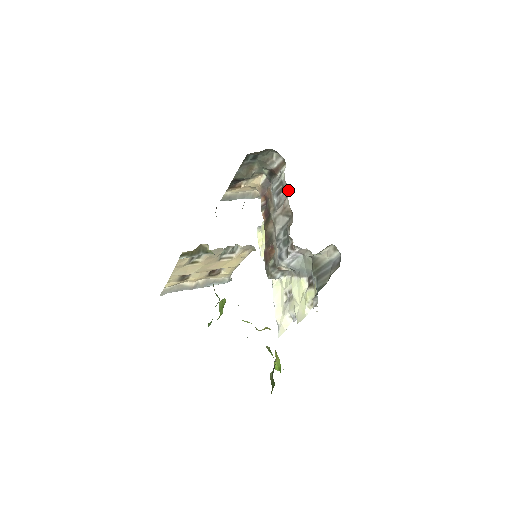
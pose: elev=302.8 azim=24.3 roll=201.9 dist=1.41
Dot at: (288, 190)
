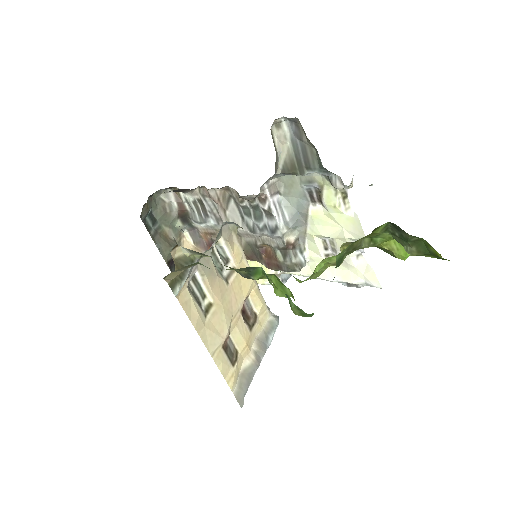
Dot at: (202, 191)
